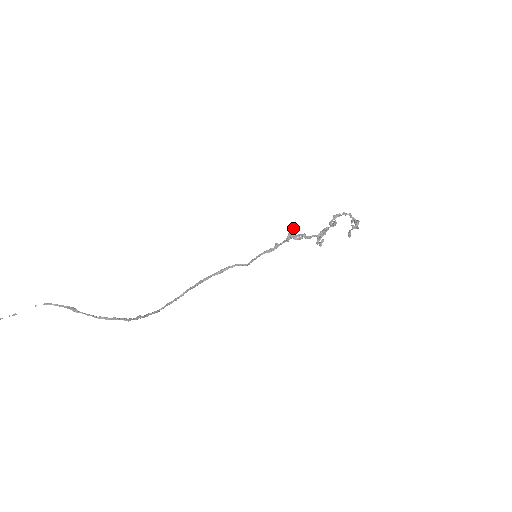
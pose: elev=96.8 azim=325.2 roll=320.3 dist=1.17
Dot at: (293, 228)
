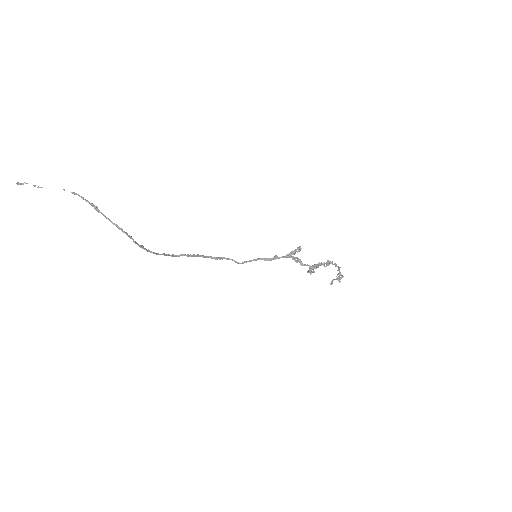
Dot at: (297, 248)
